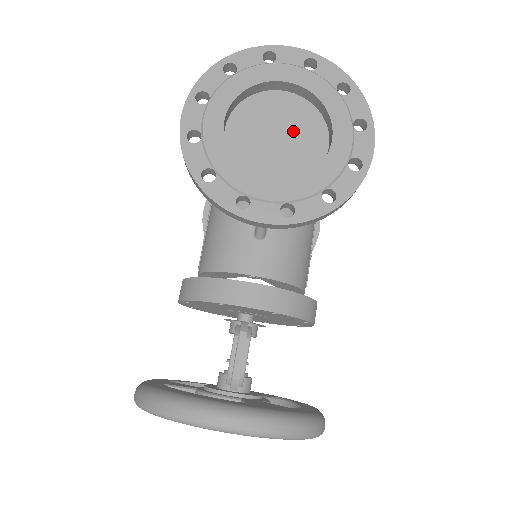
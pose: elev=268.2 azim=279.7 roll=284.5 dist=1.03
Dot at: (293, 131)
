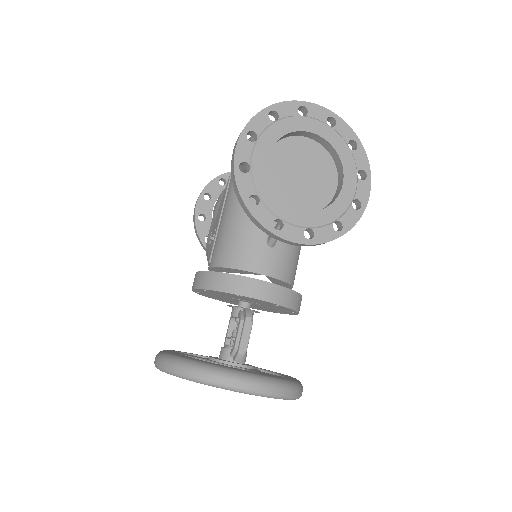
Dot at: (313, 171)
